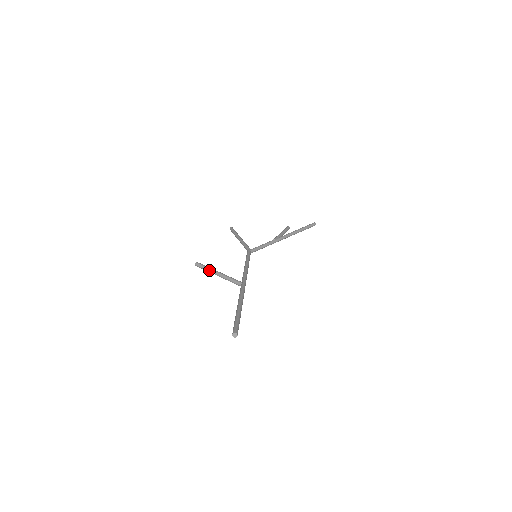
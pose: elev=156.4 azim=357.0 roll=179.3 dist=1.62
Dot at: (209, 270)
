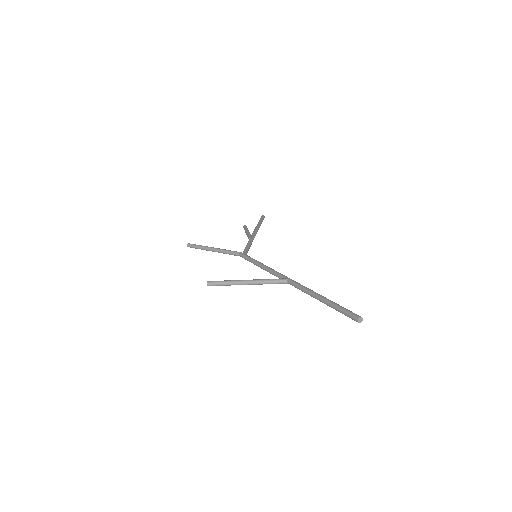
Dot at: (232, 283)
